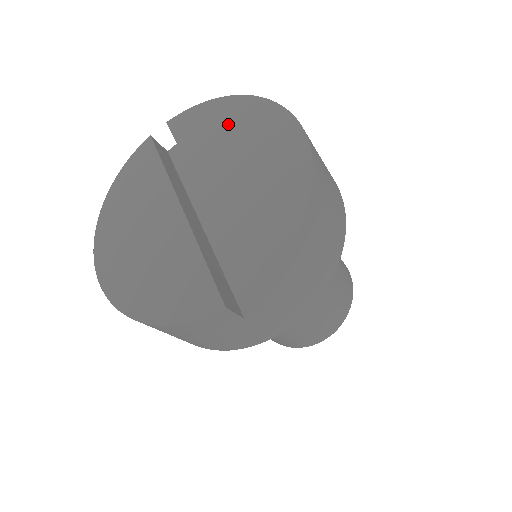
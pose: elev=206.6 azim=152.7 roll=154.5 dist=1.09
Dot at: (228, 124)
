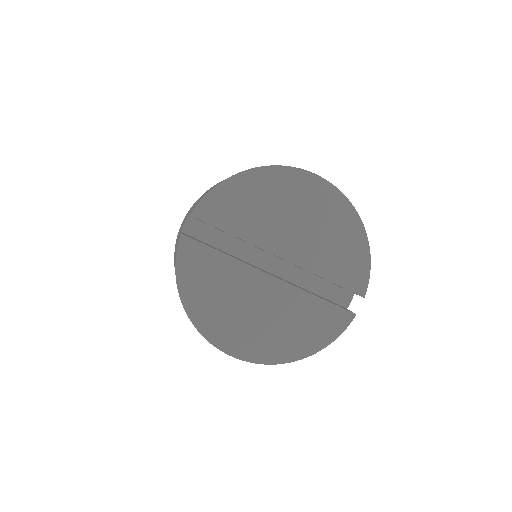
Dot at: (262, 197)
